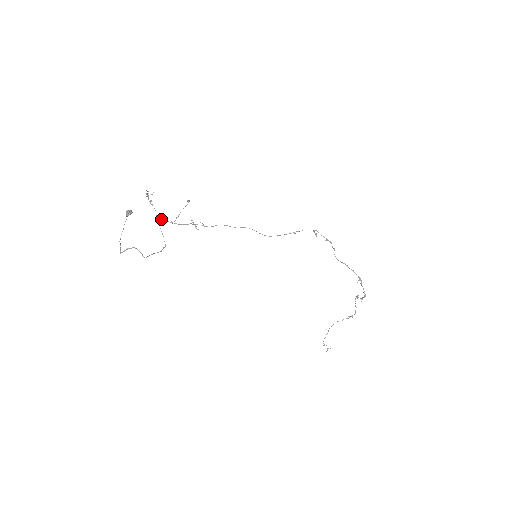
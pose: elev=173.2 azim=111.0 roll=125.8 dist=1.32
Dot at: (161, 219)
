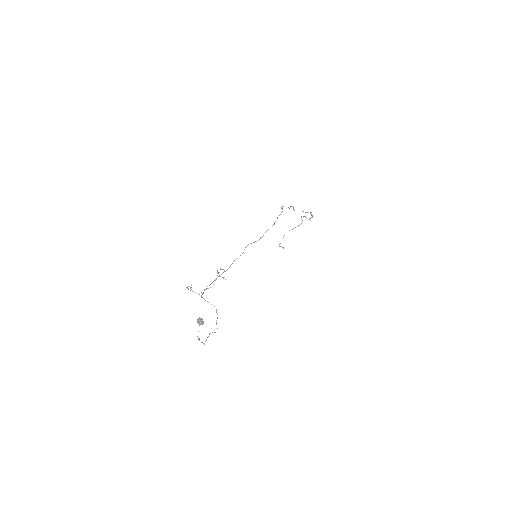
Dot at: (202, 294)
